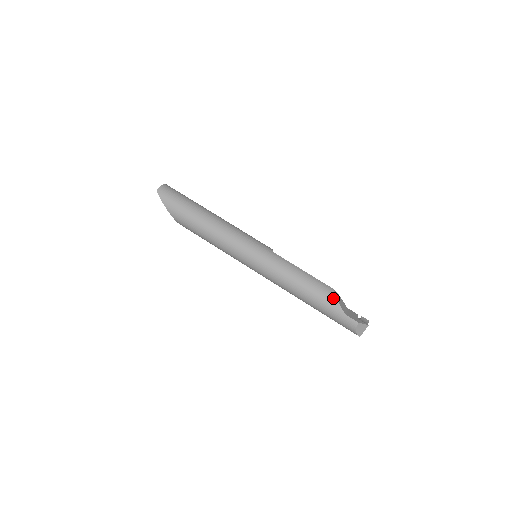
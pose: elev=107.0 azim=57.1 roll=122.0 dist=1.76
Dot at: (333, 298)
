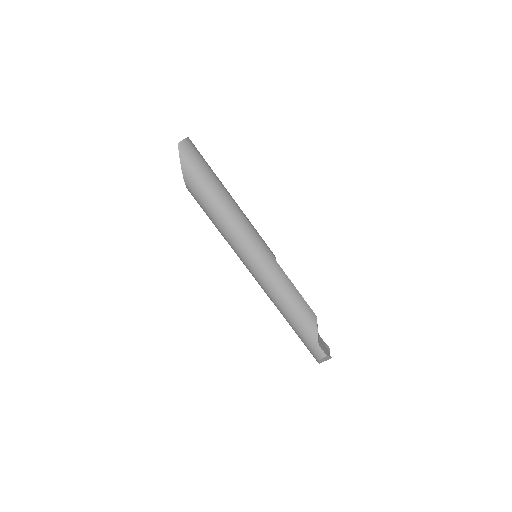
Dot at: (314, 327)
